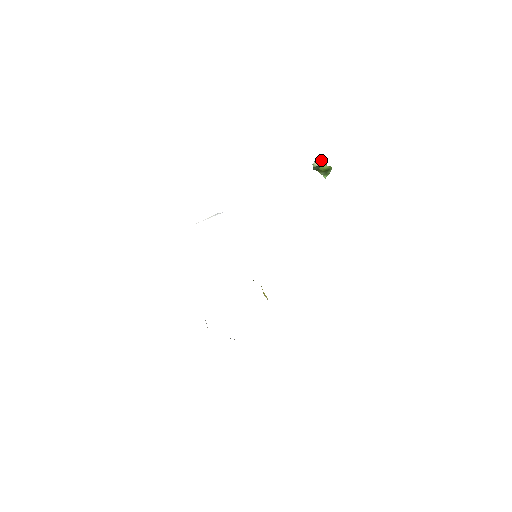
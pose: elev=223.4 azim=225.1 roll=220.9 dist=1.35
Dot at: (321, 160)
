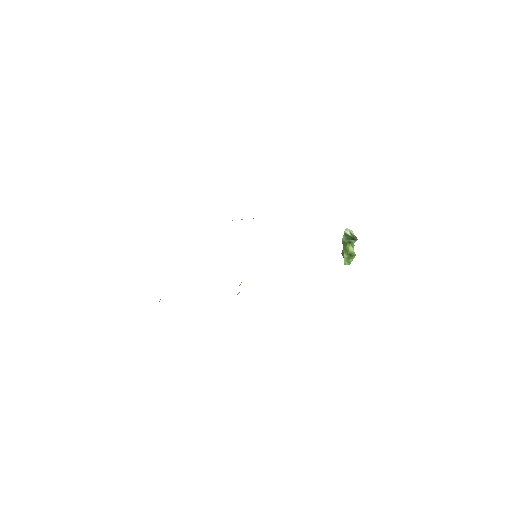
Dot at: (353, 233)
